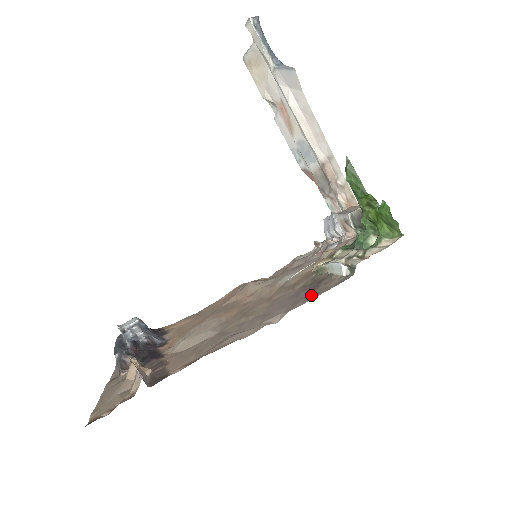
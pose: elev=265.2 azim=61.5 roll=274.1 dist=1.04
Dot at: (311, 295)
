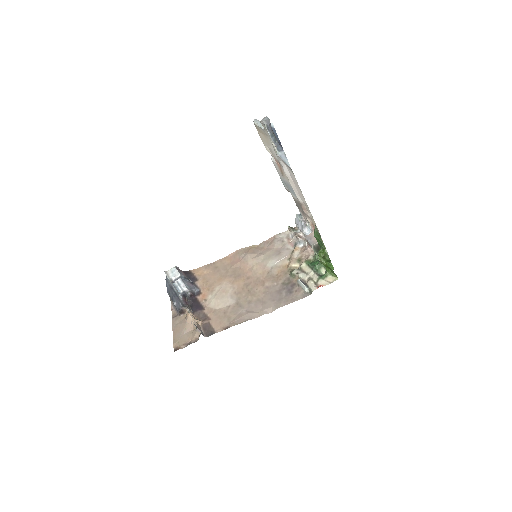
Dot at: (288, 299)
